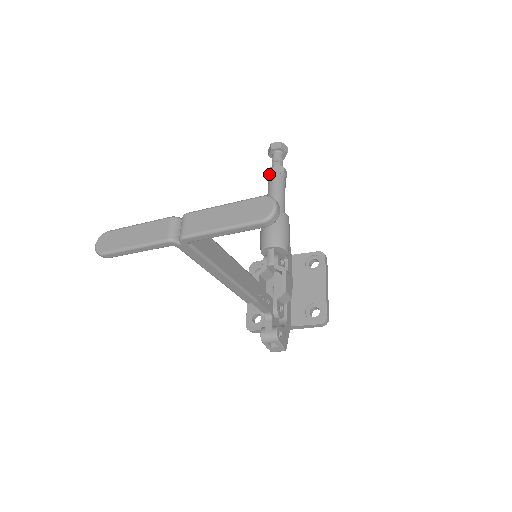
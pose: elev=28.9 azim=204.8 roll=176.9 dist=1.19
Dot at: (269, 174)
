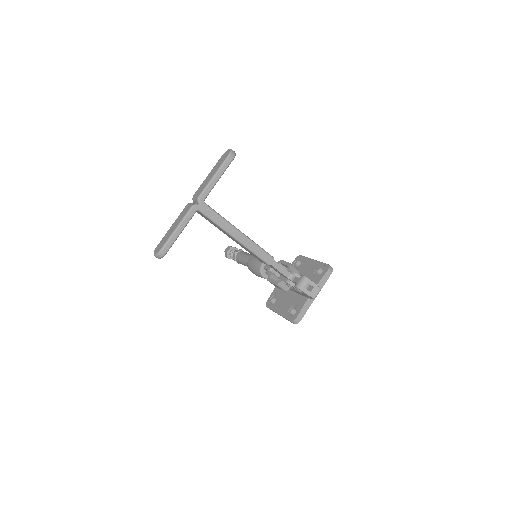
Dot at: (235, 258)
